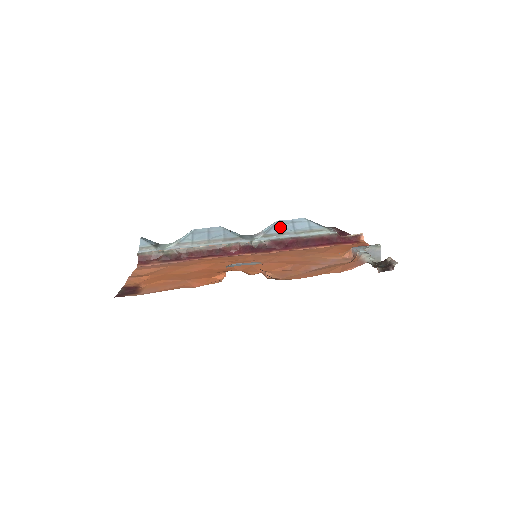
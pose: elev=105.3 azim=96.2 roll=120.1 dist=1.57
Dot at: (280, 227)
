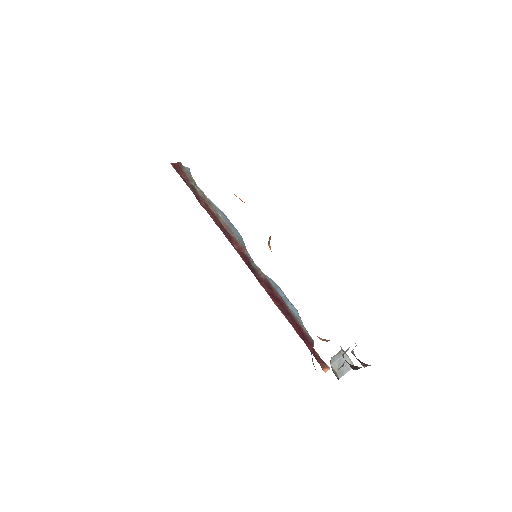
Dot at: (278, 289)
